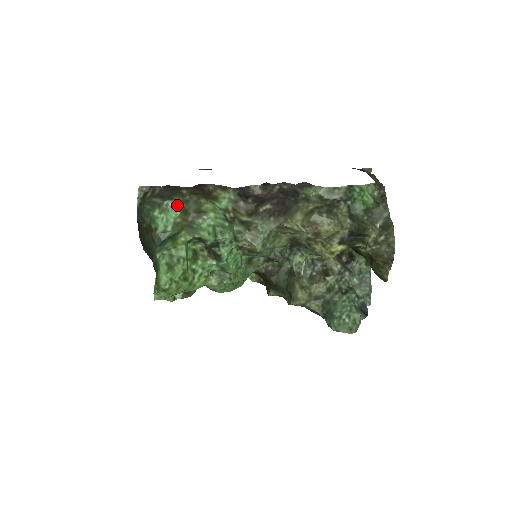
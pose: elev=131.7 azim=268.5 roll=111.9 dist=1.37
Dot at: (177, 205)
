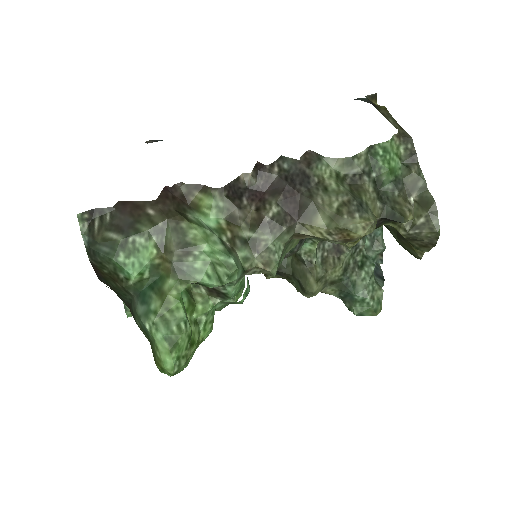
Dot at: (148, 239)
